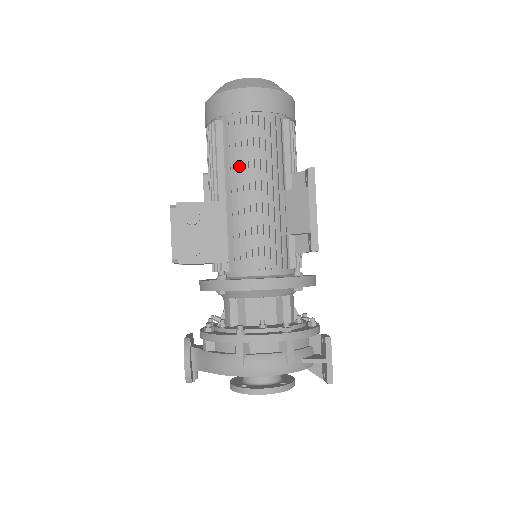
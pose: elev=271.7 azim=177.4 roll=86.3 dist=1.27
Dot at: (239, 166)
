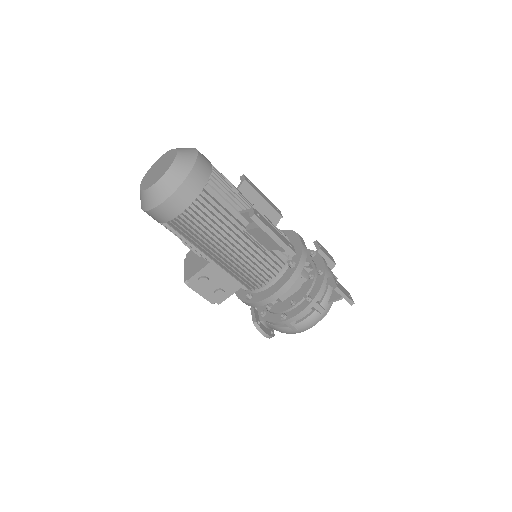
Dot at: occluded
